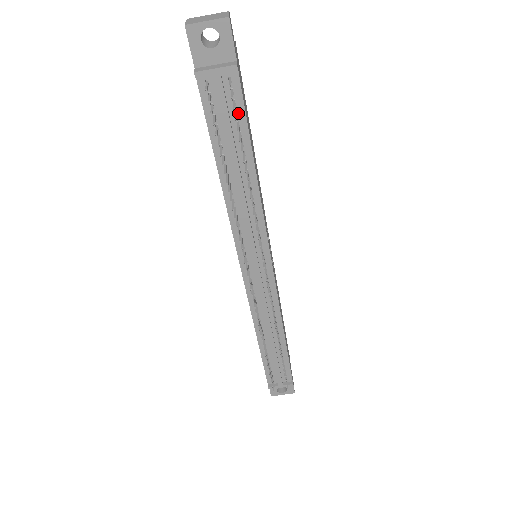
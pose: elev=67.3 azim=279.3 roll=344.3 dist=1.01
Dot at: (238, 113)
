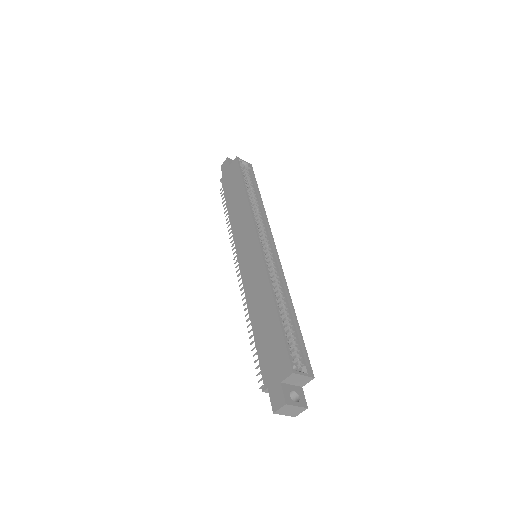
Dot at: occluded
